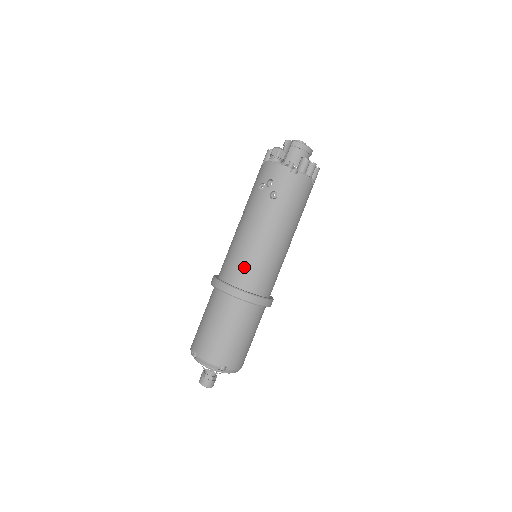
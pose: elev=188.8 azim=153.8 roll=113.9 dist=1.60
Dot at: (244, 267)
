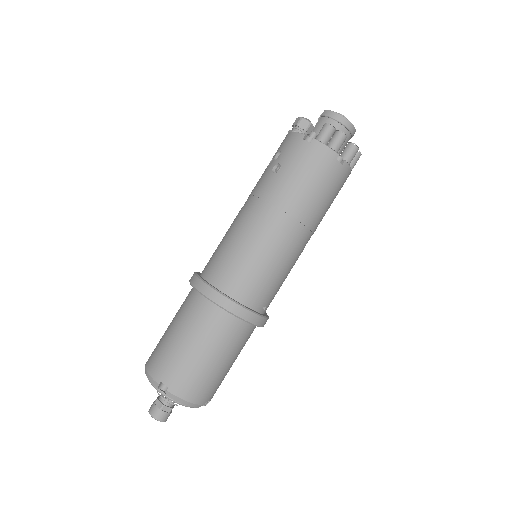
Dot at: (221, 256)
